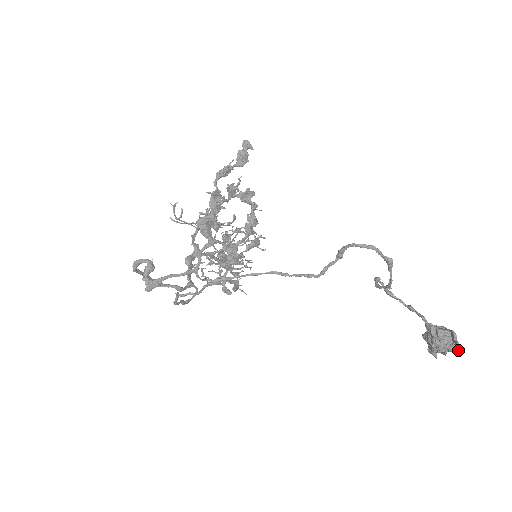
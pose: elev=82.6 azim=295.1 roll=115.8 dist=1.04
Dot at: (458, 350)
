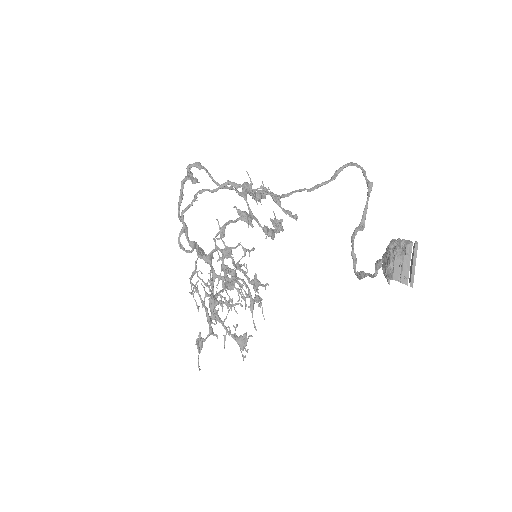
Dot at: (415, 243)
